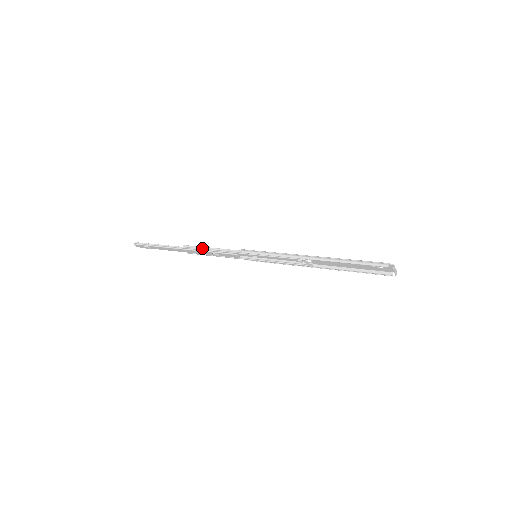
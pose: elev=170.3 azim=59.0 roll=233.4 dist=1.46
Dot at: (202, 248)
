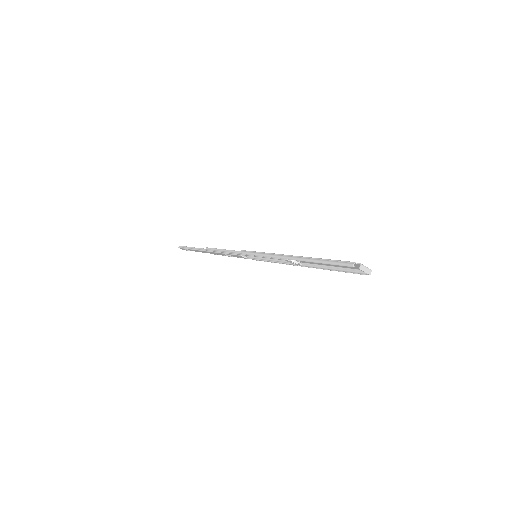
Dot at: (217, 250)
